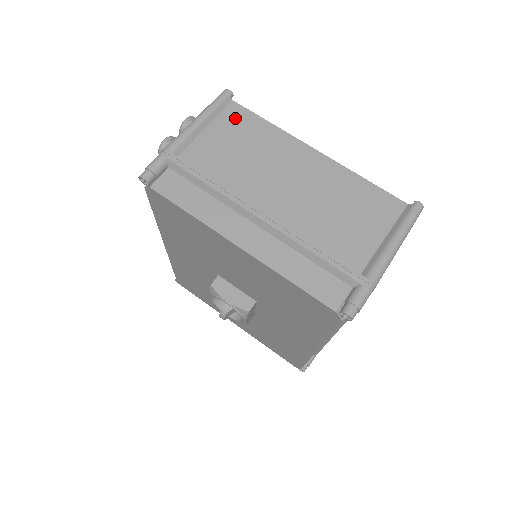
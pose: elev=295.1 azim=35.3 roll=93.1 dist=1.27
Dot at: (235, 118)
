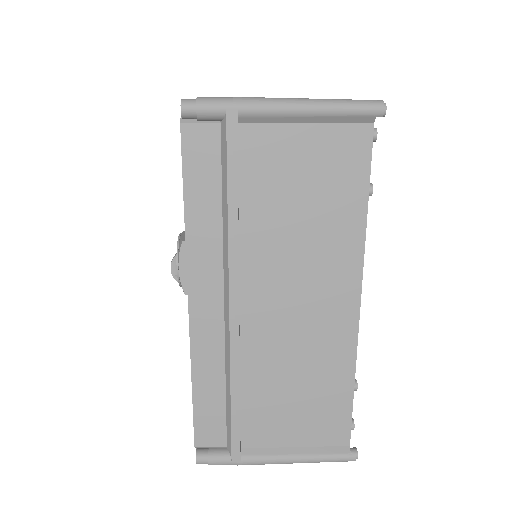
Dot at: occluded
